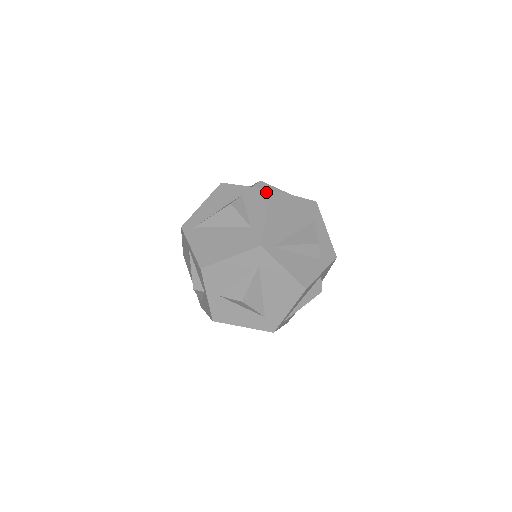
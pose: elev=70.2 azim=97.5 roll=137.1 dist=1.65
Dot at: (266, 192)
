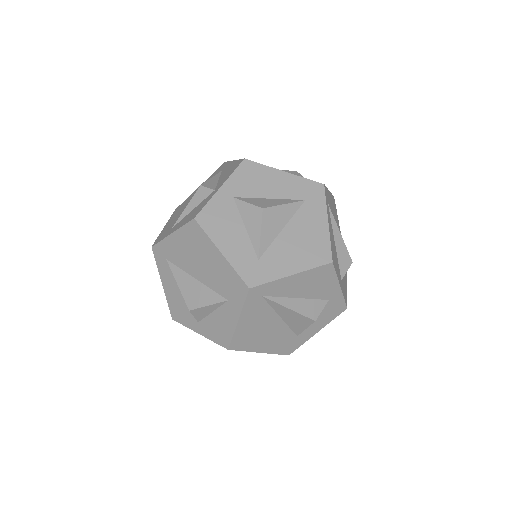
Dot at: occluded
